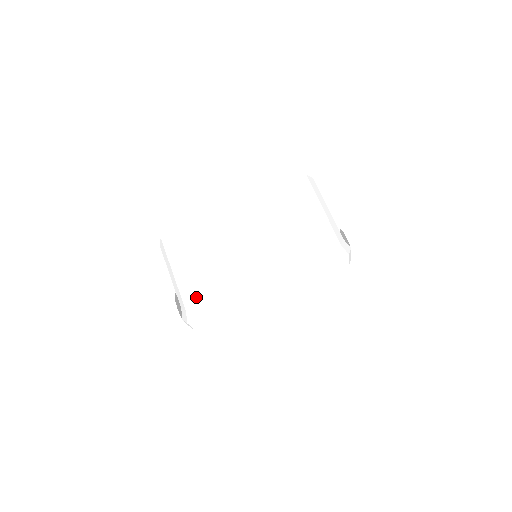
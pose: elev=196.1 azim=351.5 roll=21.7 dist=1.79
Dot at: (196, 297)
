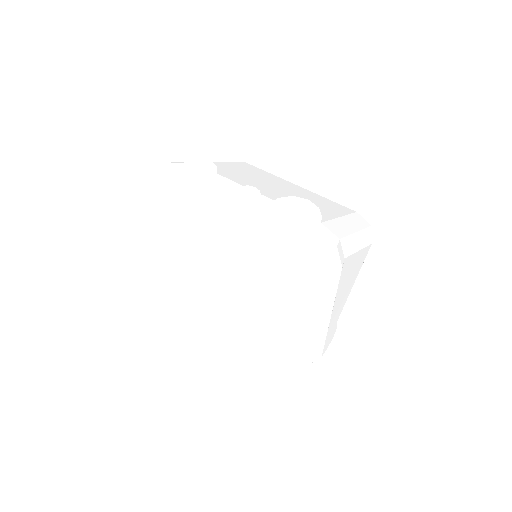
Dot at: occluded
